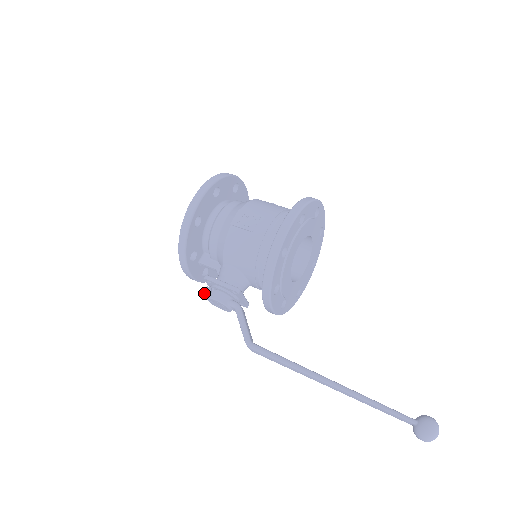
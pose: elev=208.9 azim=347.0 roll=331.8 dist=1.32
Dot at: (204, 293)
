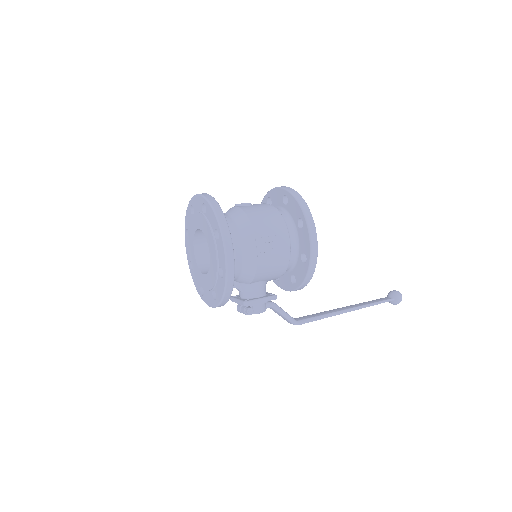
Dot at: occluded
